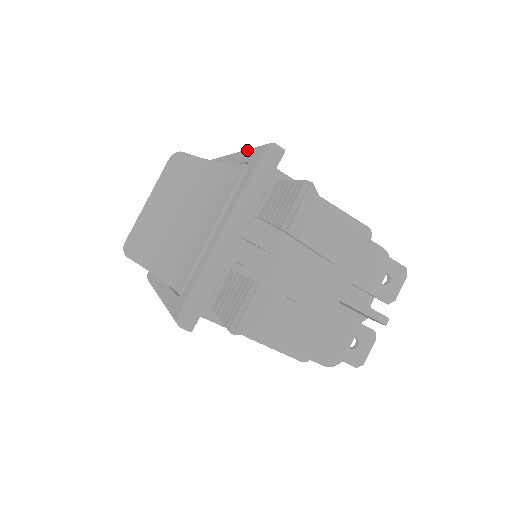
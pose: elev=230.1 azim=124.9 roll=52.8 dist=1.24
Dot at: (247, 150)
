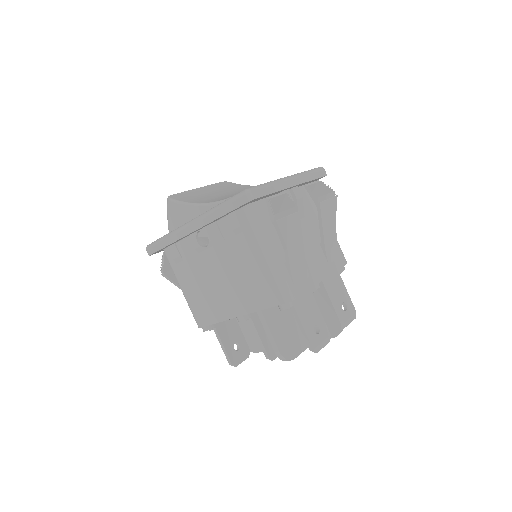
Dot at: occluded
